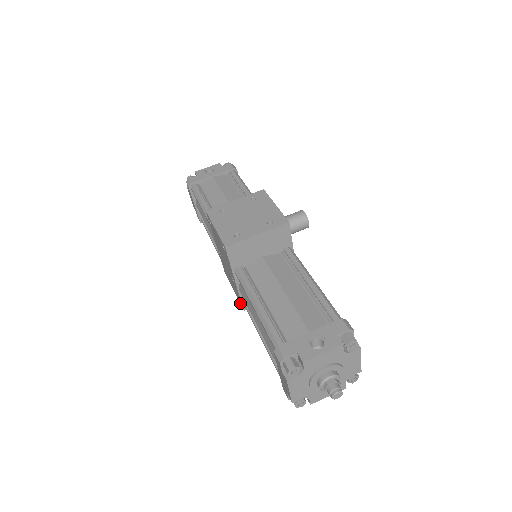
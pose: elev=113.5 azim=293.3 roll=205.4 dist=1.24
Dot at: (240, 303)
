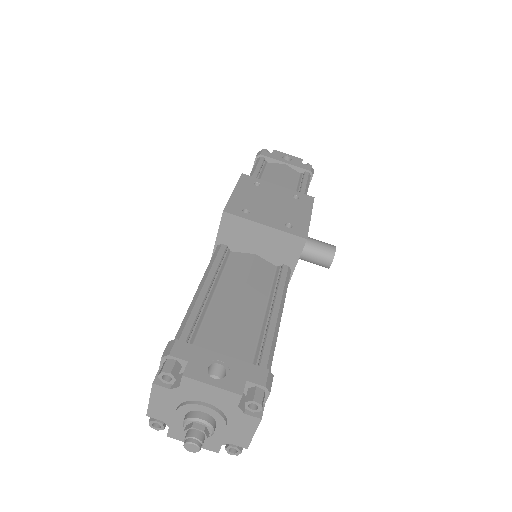
Dot at: occluded
